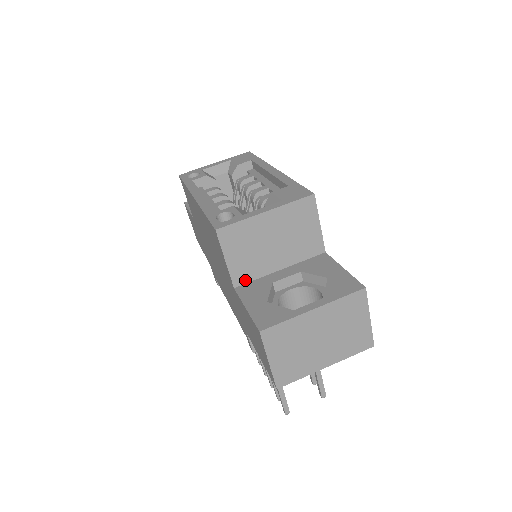
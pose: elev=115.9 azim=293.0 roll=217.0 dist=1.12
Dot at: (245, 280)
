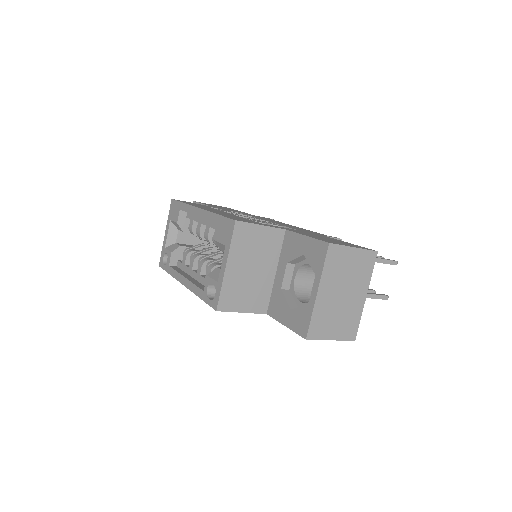
Dot at: (266, 303)
